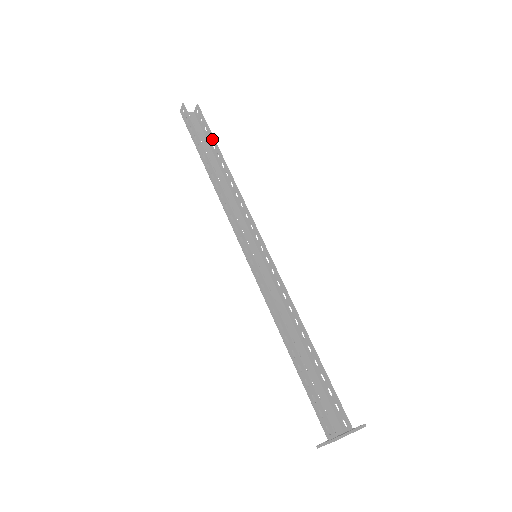
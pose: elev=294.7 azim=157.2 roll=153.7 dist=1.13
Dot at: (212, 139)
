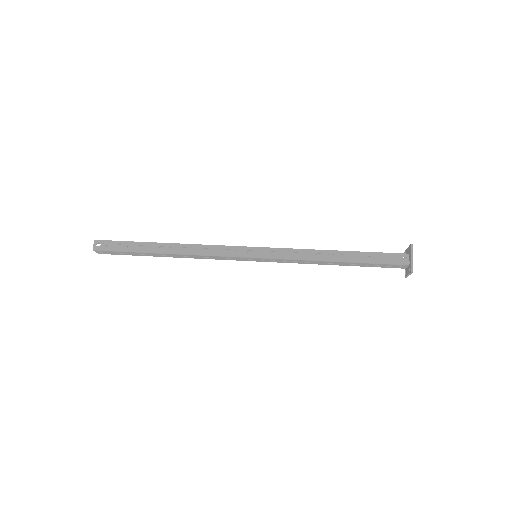
Dot at: (140, 247)
